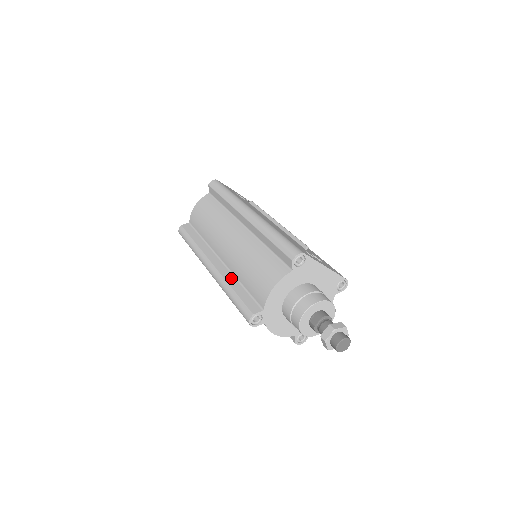
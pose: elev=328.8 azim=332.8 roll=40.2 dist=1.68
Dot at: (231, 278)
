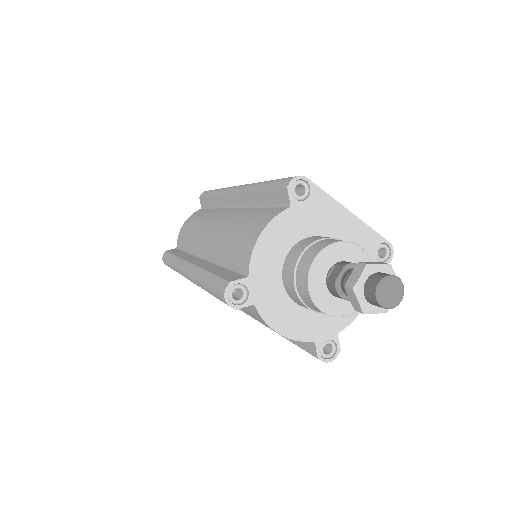
Dot at: (210, 265)
